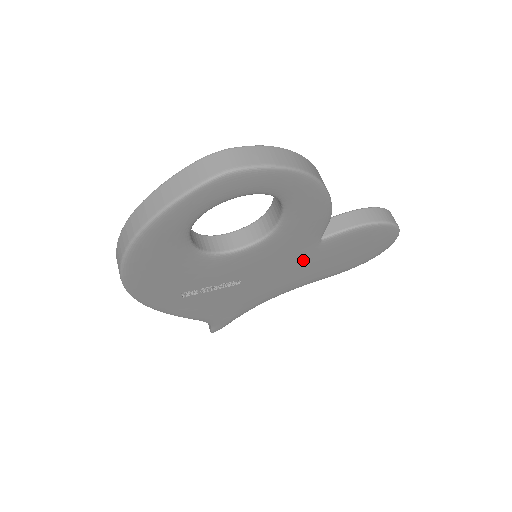
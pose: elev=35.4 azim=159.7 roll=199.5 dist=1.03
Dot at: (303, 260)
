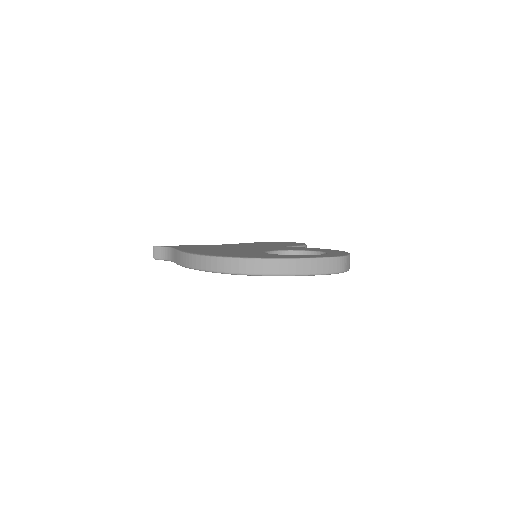
Dot at: occluded
